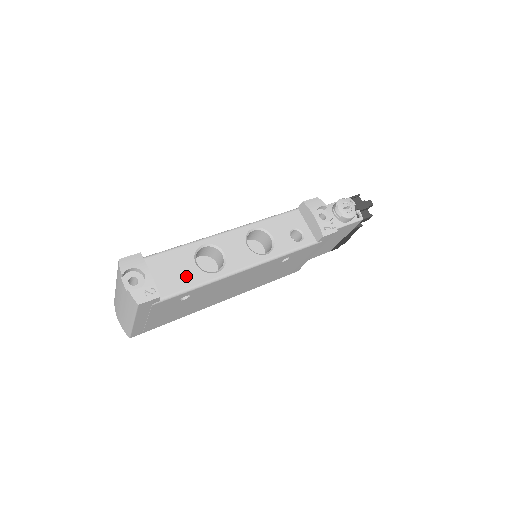
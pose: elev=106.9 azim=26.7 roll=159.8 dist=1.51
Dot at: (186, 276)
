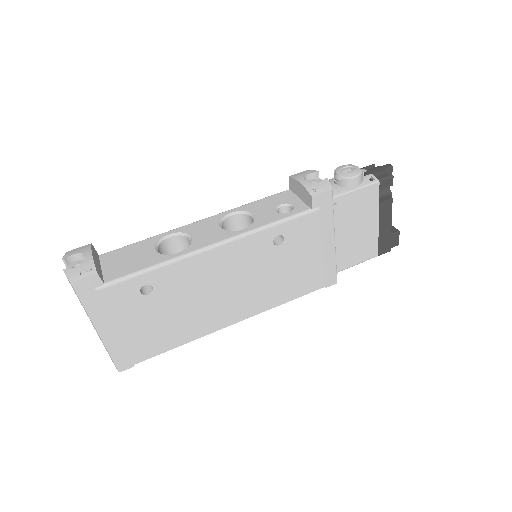
Dot at: (141, 261)
